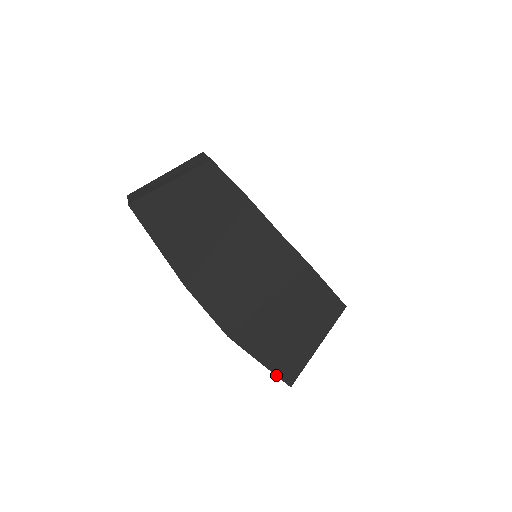
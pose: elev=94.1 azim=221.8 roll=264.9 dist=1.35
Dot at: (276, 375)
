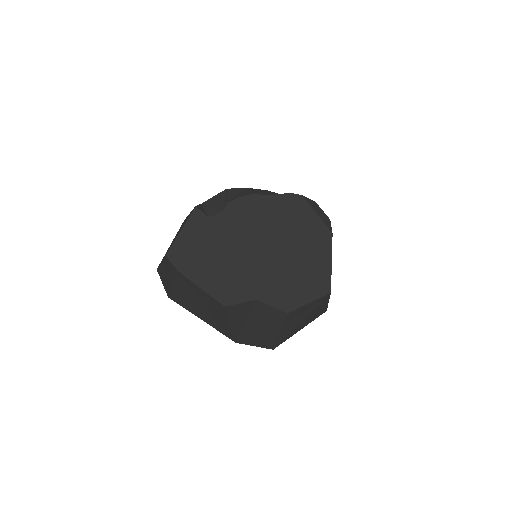
Dot at: occluded
